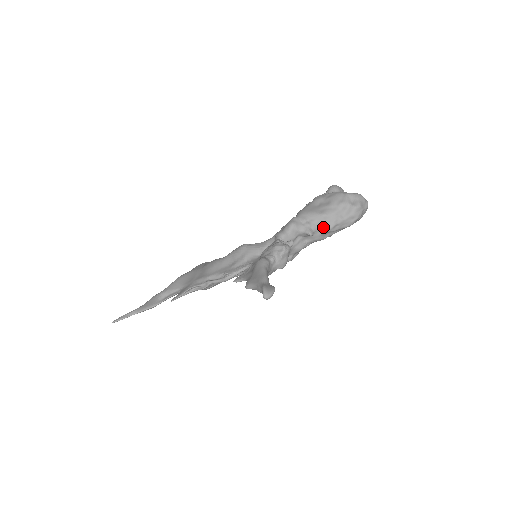
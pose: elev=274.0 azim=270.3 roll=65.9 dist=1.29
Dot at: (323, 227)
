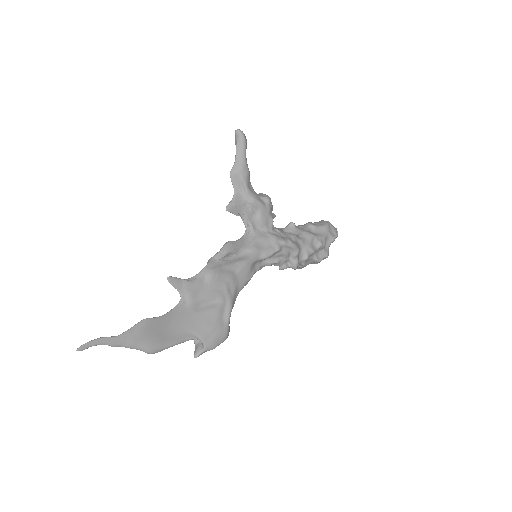
Dot at: (302, 226)
